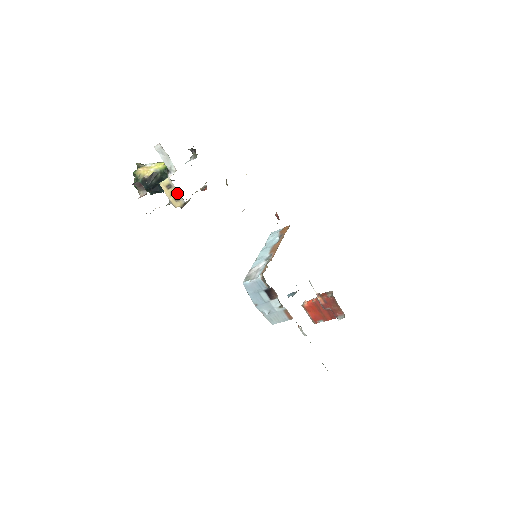
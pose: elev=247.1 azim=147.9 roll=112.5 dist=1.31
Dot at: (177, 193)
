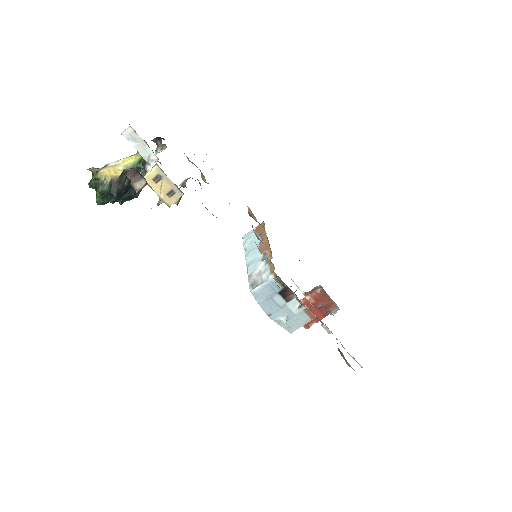
Dot at: (170, 185)
